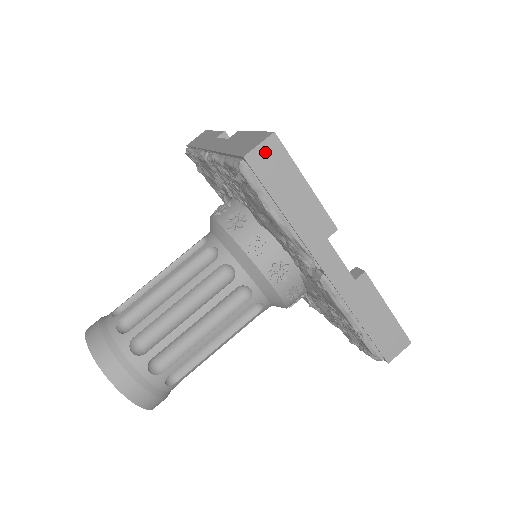
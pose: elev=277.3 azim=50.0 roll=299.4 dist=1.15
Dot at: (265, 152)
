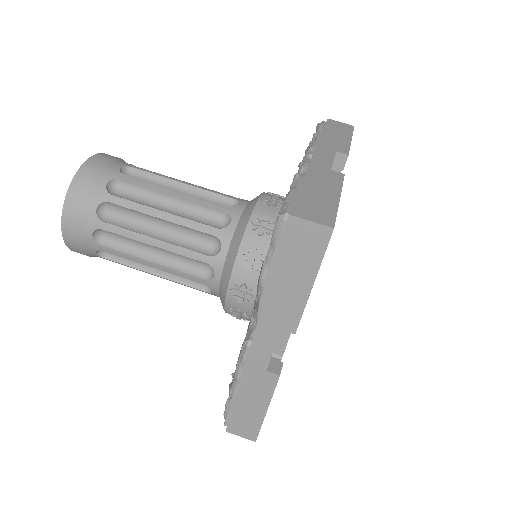
Dot at: (309, 231)
